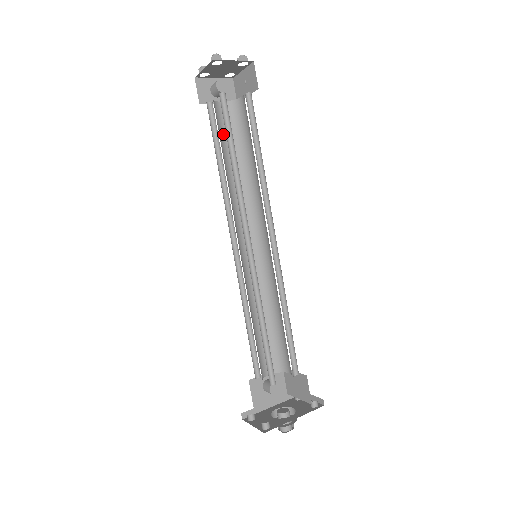
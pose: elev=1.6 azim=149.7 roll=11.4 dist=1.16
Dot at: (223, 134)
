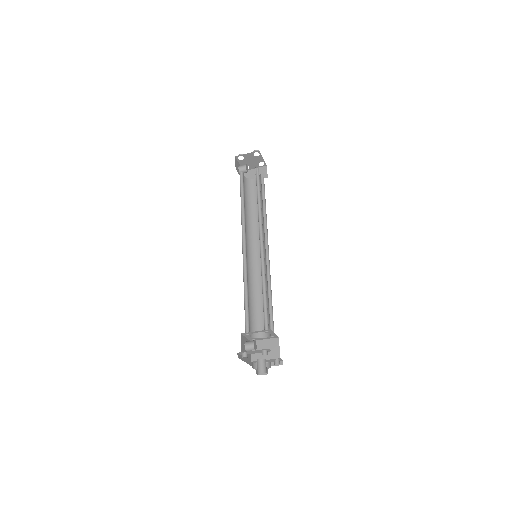
Dot at: occluded
